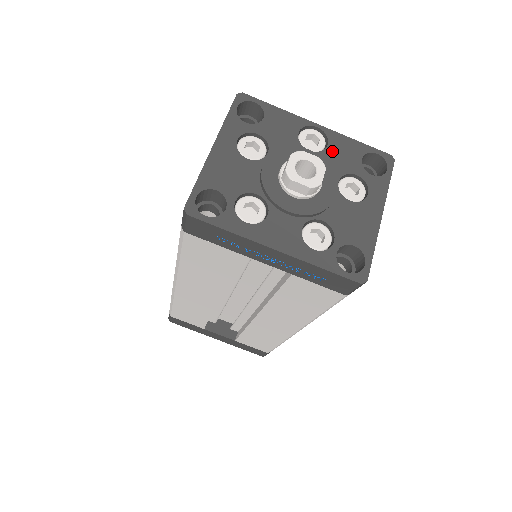
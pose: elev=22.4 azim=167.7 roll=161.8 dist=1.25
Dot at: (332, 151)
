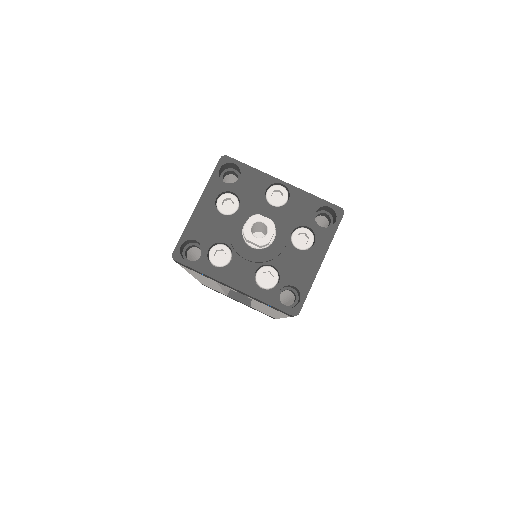
Dot at: (291, 206)
